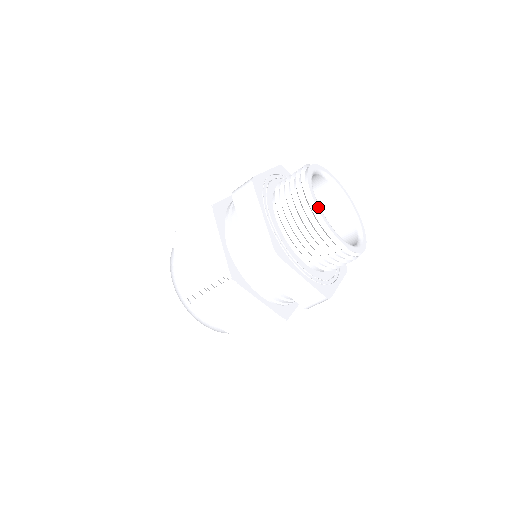
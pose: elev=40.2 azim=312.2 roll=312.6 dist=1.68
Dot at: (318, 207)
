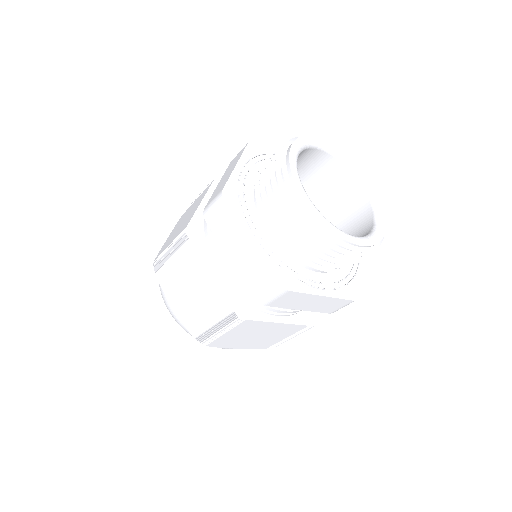
Dot at: (317, 214)
